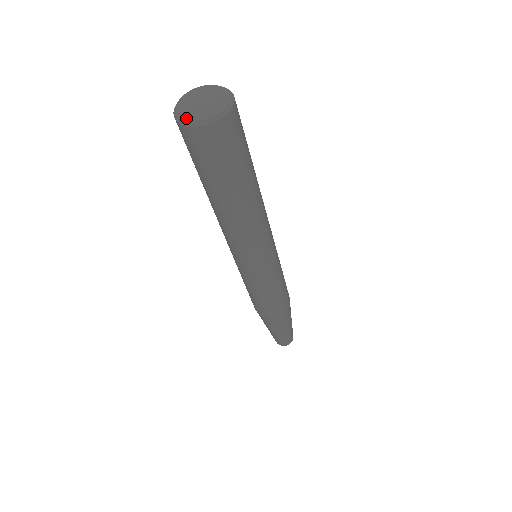
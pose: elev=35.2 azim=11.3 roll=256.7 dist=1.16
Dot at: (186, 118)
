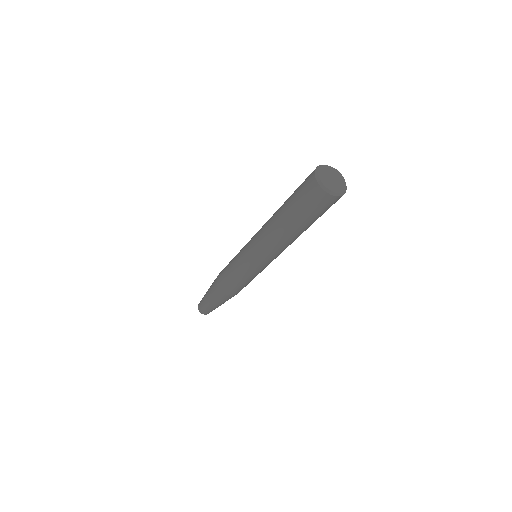
Dot at: (319, 173)
